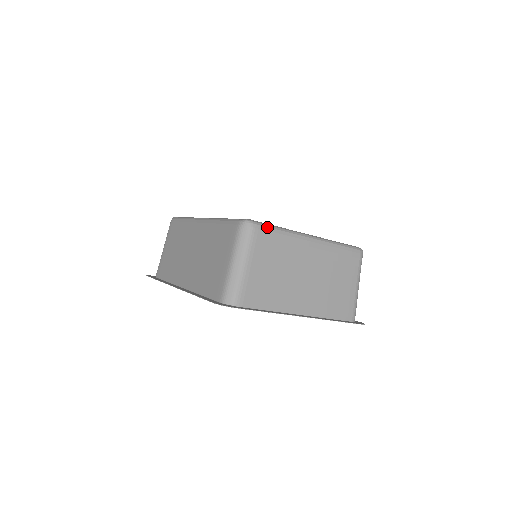
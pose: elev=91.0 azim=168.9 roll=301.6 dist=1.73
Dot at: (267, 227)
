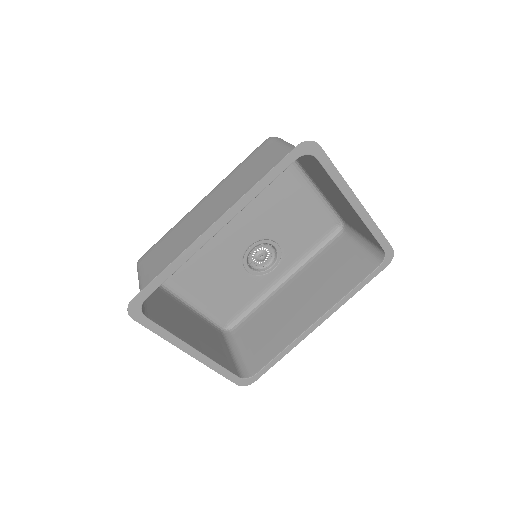
Dot at: occluded
